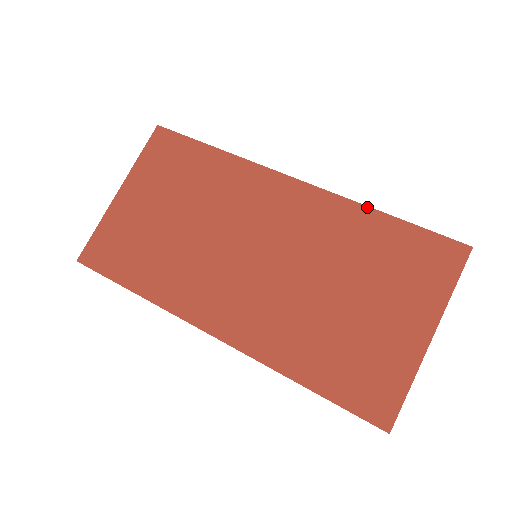
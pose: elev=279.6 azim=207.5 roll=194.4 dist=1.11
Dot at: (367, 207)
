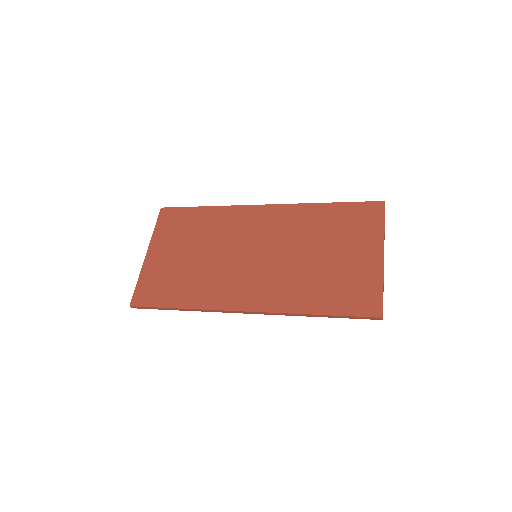
Dot at: (315, 204)
